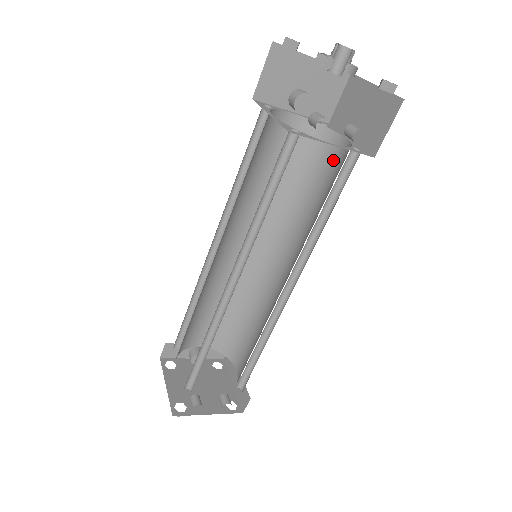
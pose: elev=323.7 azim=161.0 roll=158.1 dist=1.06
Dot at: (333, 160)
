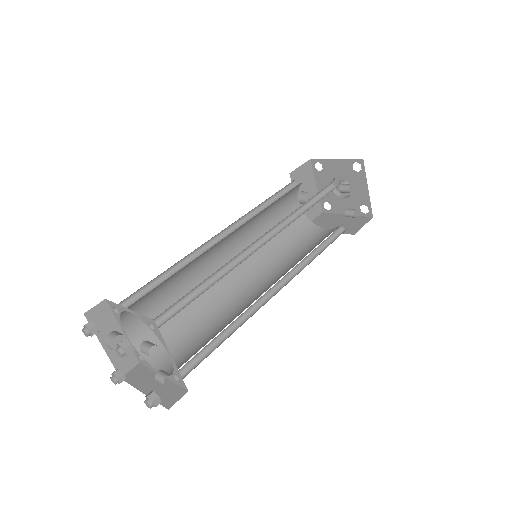
Dot at: (316, 236)
